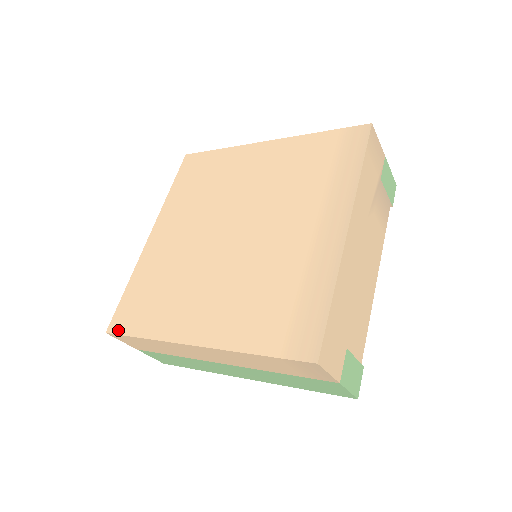
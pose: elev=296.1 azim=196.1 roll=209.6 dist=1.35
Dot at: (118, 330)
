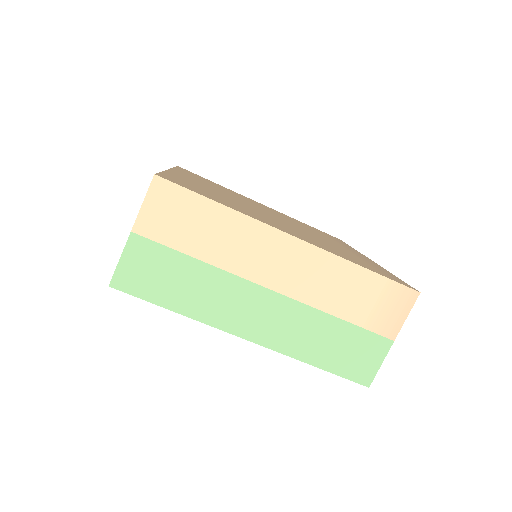
Dot at: (176, 182)
